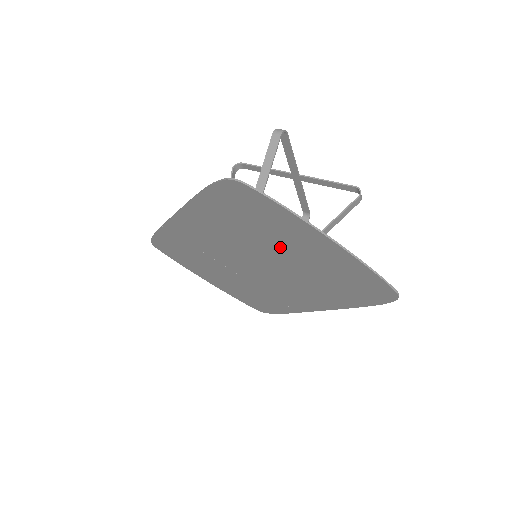
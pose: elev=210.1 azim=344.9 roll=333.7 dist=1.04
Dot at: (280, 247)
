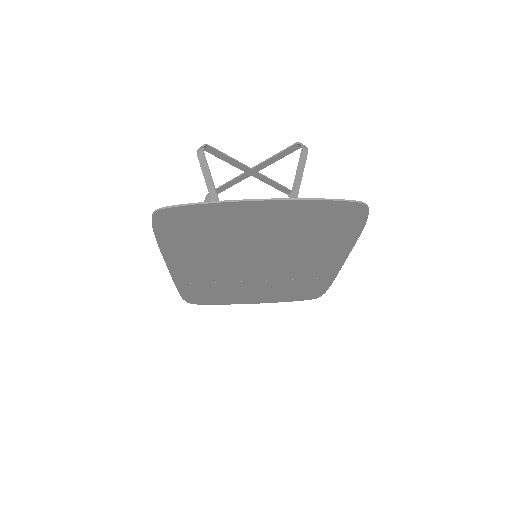
Dot at: (248, 235)
